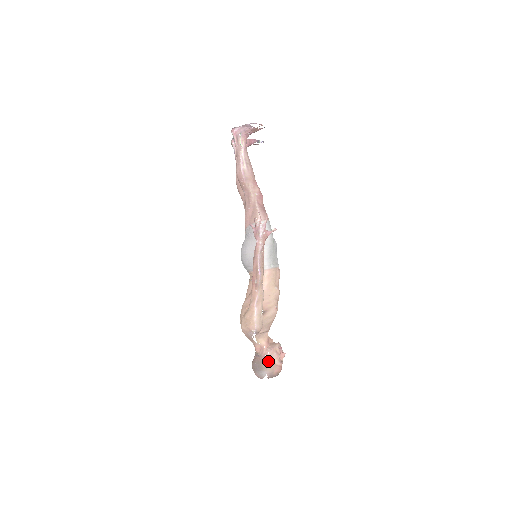
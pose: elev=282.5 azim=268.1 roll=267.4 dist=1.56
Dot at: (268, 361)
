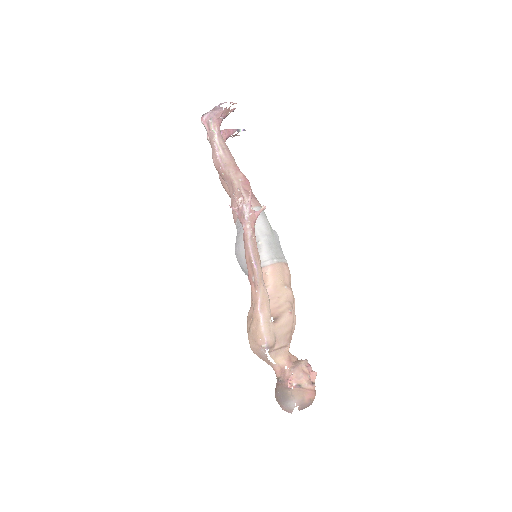
Dot at: (294, 385)
